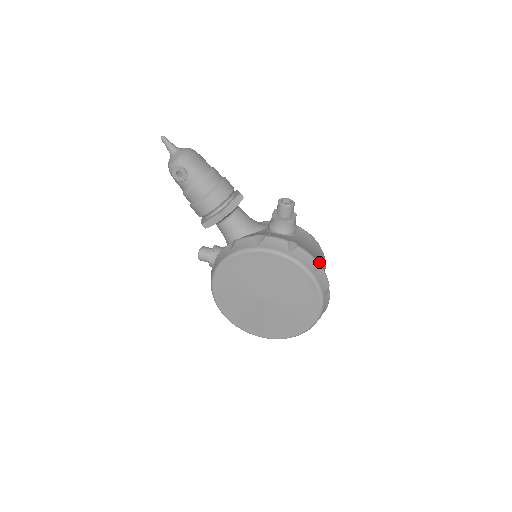
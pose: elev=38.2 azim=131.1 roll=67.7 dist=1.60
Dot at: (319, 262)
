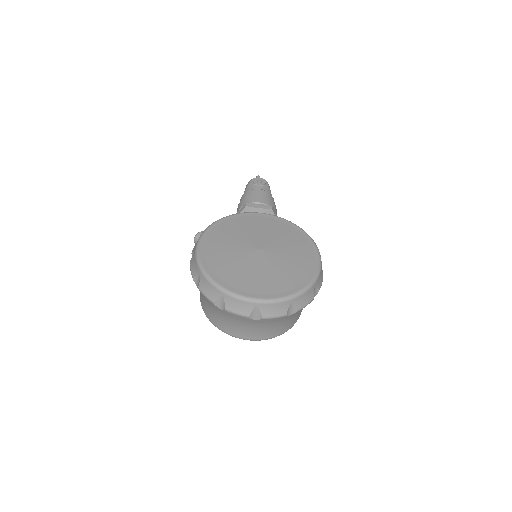
Dot at: occluded
